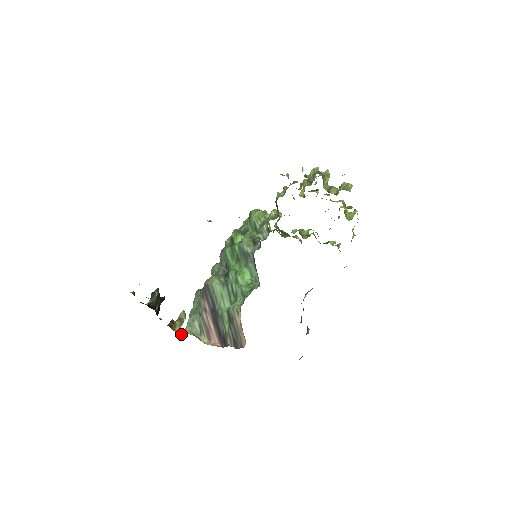
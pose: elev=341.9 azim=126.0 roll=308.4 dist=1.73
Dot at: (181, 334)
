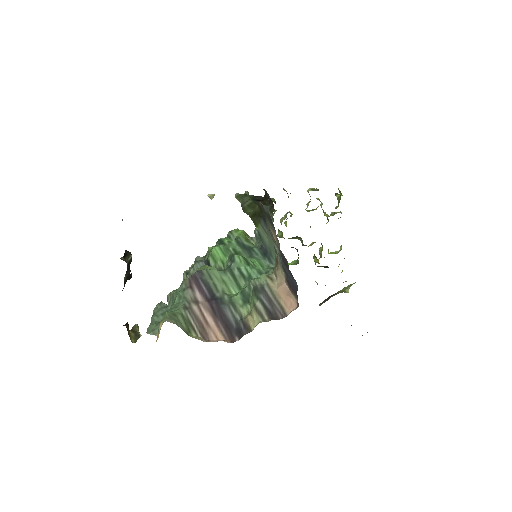
Dot at: occluded
